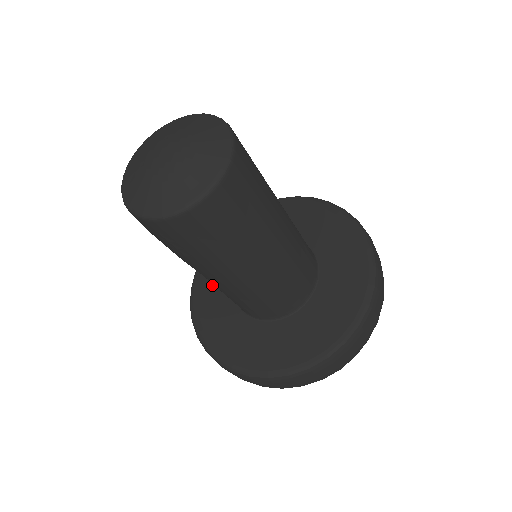
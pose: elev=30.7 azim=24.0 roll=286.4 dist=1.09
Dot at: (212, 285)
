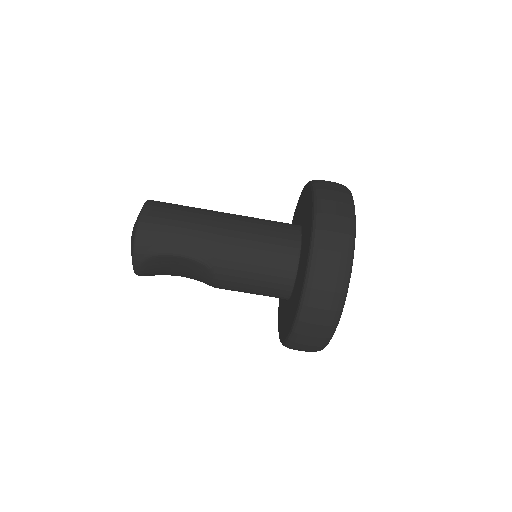
Dot at: (289, 316)
